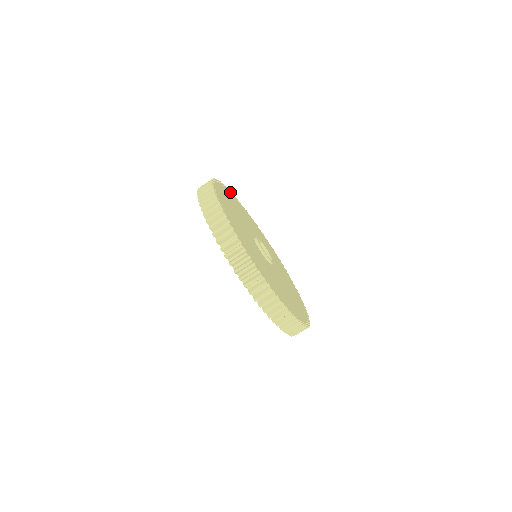
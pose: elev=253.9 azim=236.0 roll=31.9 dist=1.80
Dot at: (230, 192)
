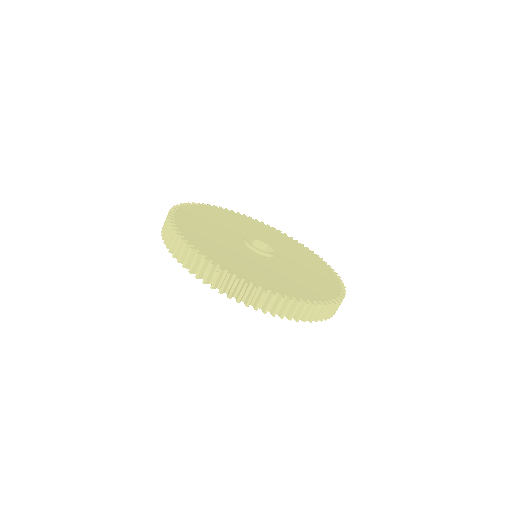
Dot at: (174, 222)
